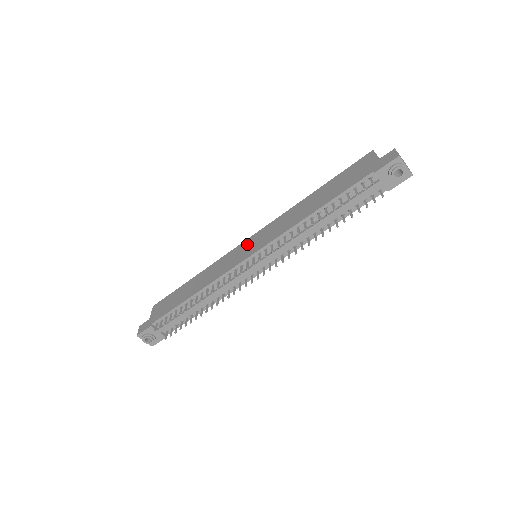
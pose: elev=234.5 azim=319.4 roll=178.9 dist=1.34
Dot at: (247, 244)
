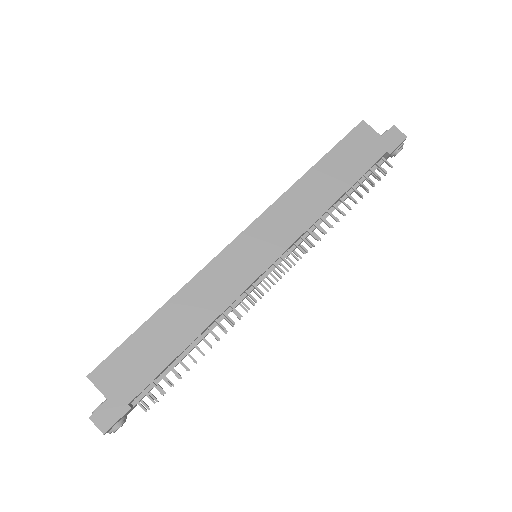
Dot at: (247, 245)
